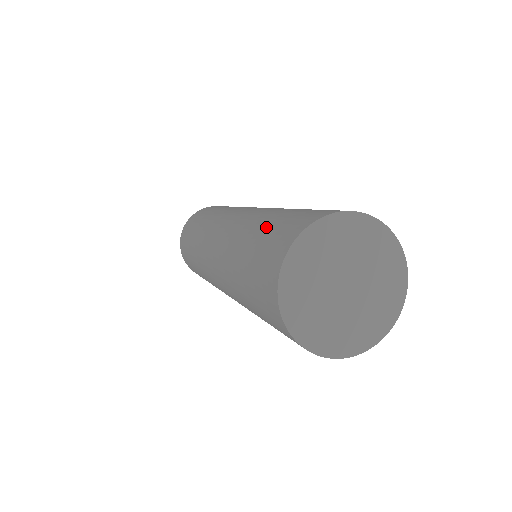
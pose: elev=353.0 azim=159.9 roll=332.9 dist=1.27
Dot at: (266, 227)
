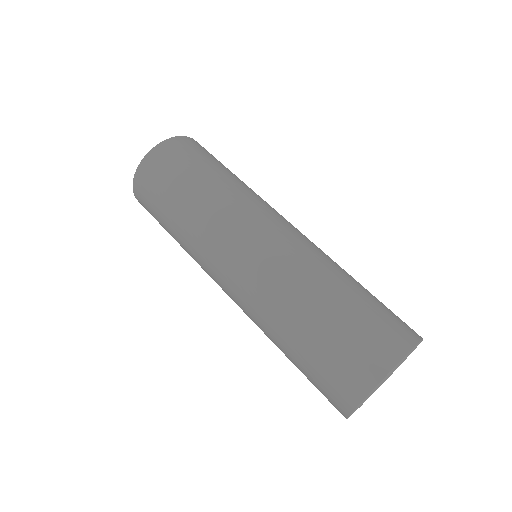
Dot at: (319, 338)
